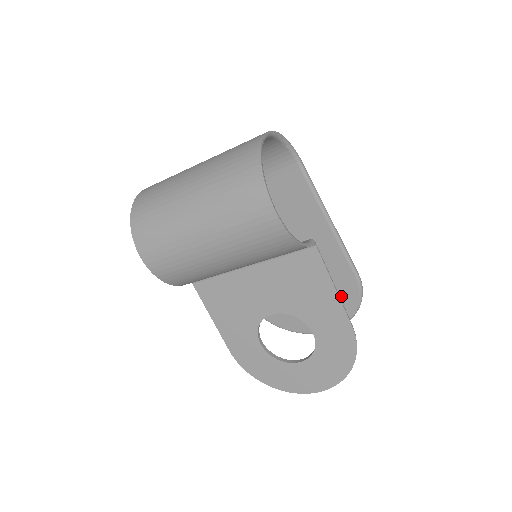
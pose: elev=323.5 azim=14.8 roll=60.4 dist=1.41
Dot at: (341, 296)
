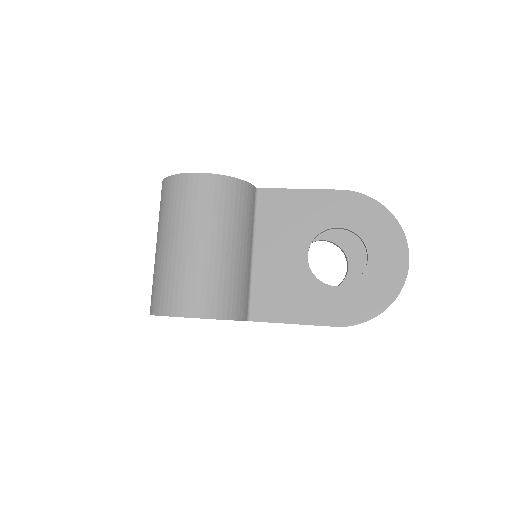
Dot at: (342, 232)
